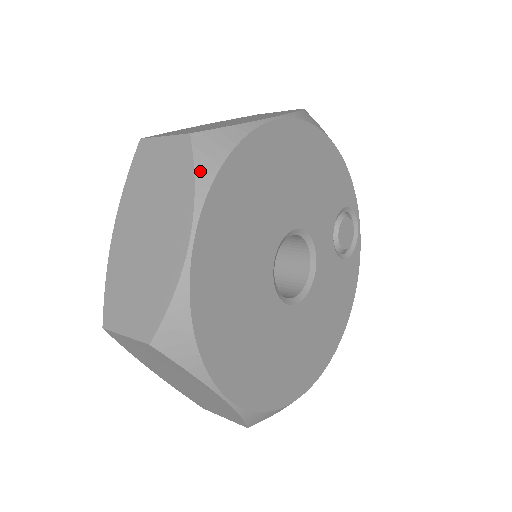
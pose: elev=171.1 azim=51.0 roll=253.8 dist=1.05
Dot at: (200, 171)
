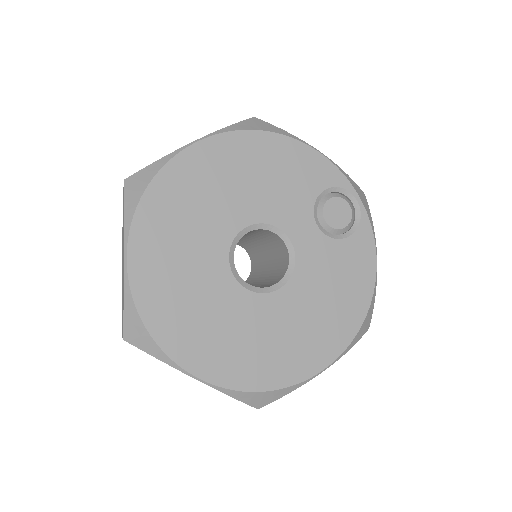
Dot at: (128, 205)
